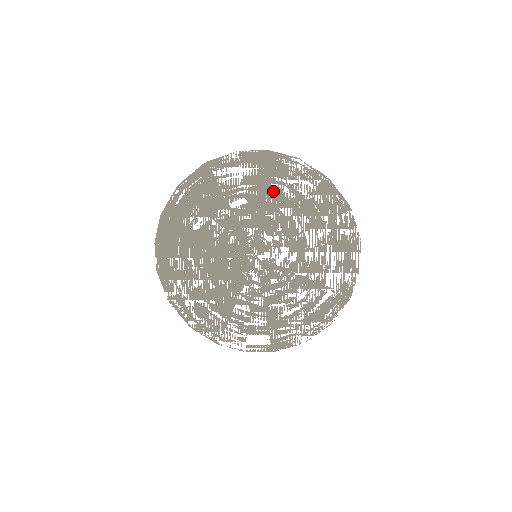
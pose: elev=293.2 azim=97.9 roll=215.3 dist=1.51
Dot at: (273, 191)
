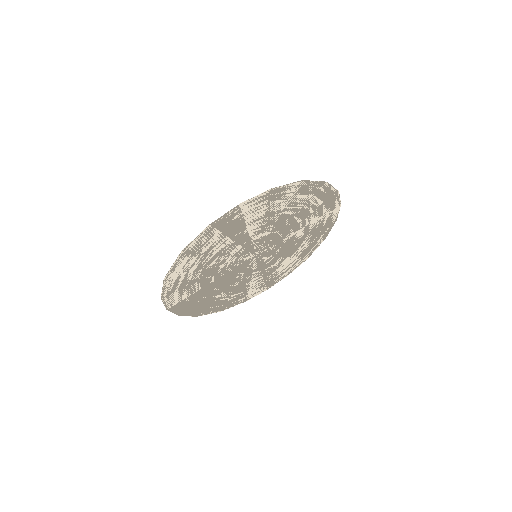
Dot at: (255, 221)
